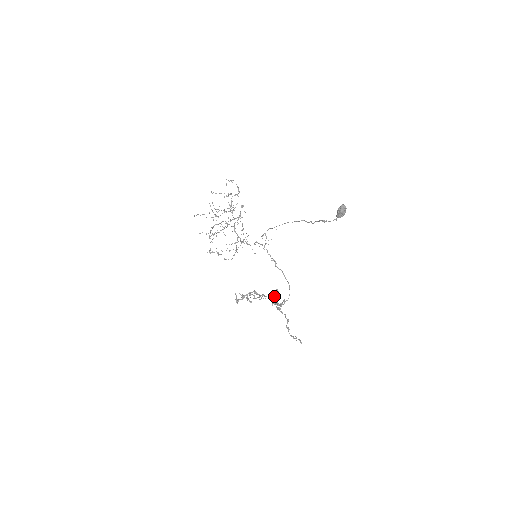
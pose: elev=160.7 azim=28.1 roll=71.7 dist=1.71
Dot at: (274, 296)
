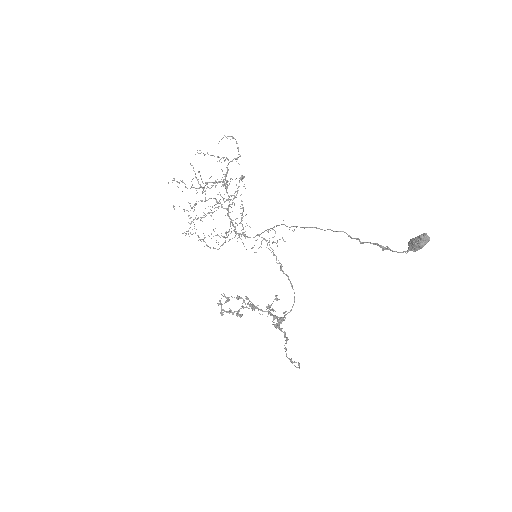
Dot at: (271, 304)
